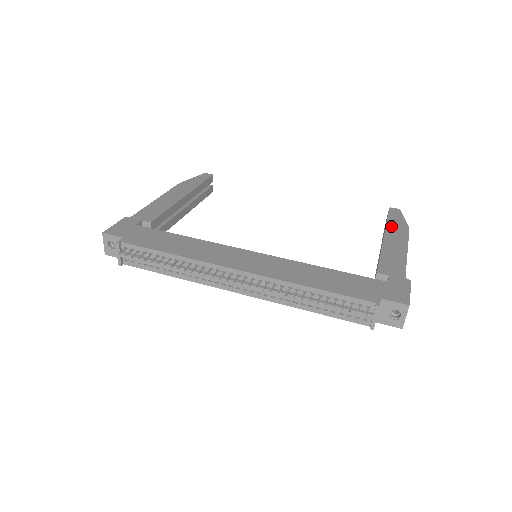
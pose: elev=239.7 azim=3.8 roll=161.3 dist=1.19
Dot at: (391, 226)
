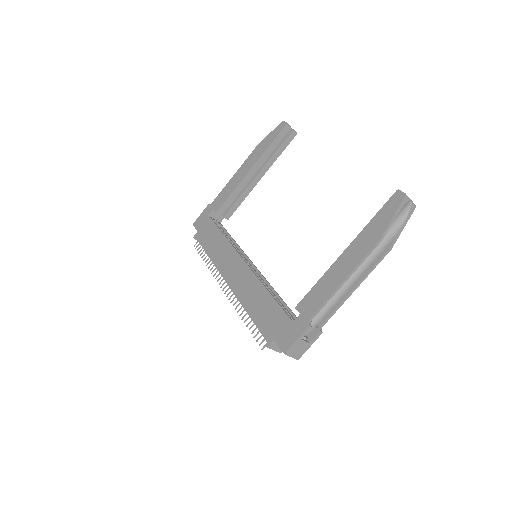
Dot at: (365, 233)
